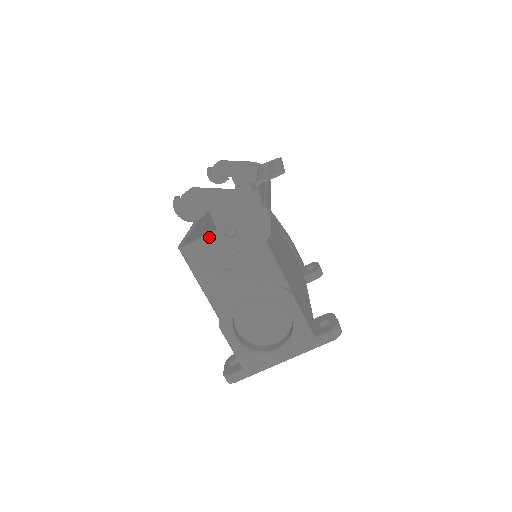
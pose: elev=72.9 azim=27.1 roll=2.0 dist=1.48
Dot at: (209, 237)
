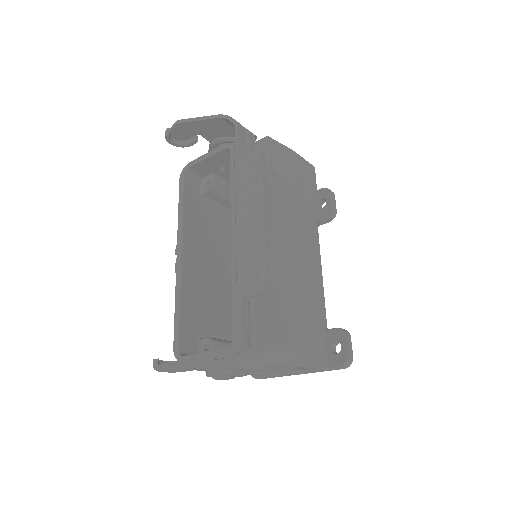
Dot at: occluded
